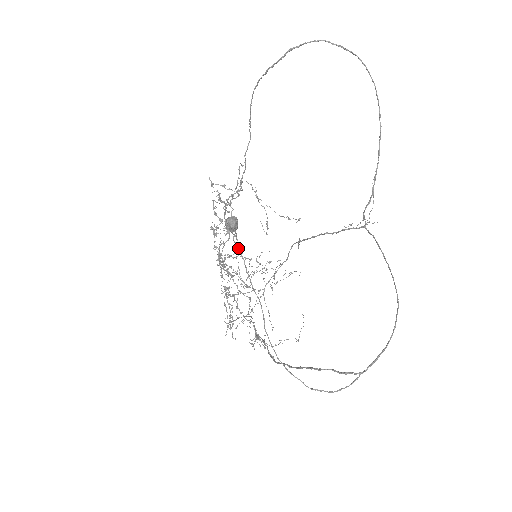
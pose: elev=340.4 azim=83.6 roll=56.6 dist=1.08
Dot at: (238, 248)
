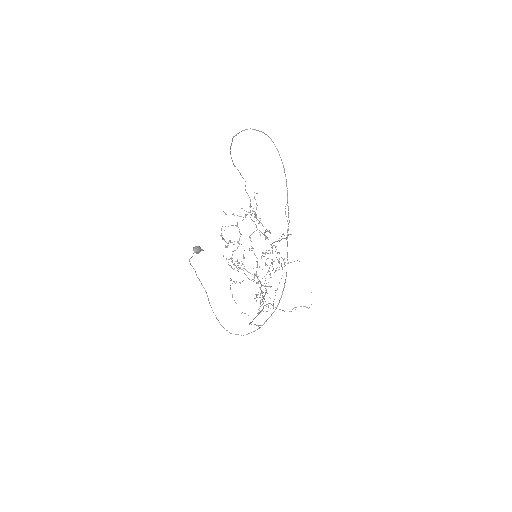
Dot at: (191, 265)
